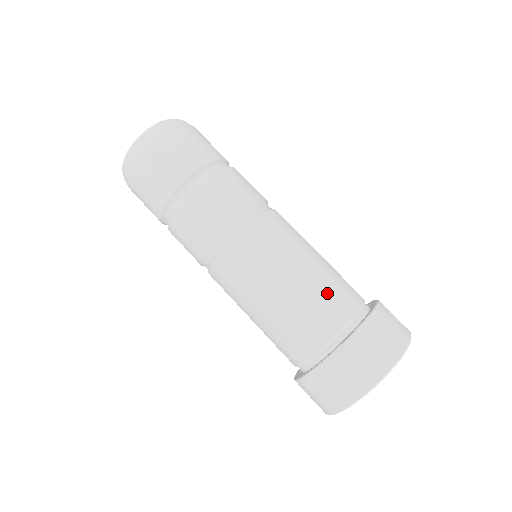
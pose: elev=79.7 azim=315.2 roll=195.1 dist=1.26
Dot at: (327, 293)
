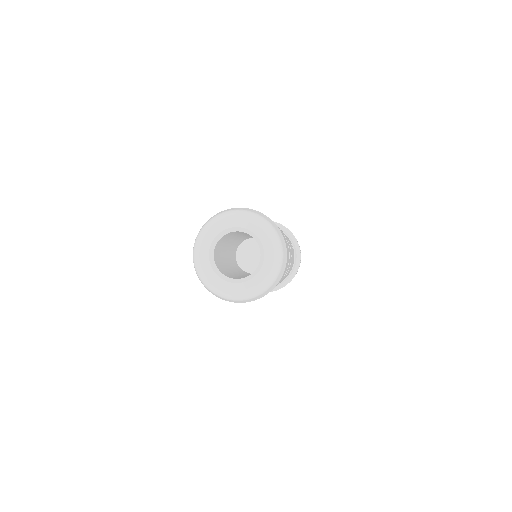
Dot at: occluded
